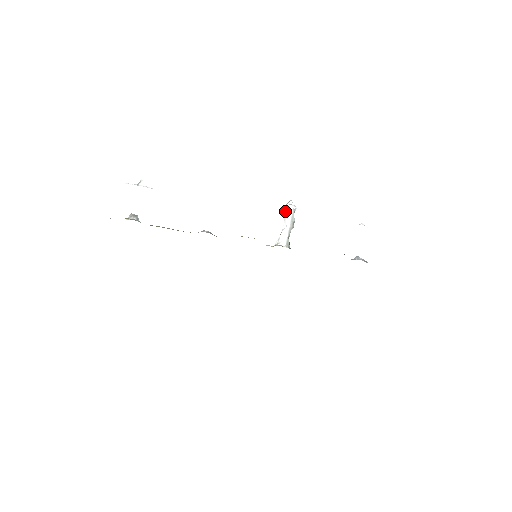
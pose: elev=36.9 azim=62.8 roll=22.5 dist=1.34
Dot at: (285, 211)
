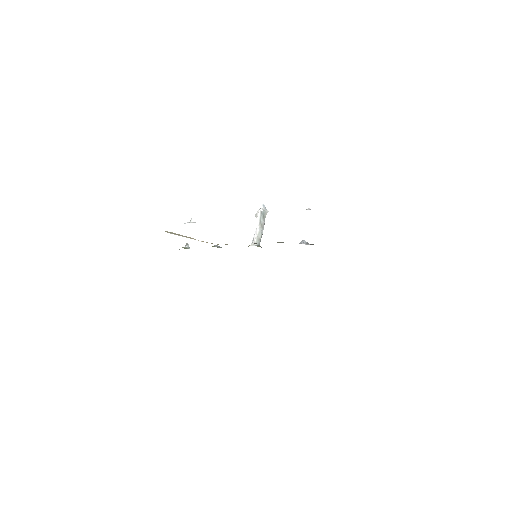
Dot at: (257, 215)
